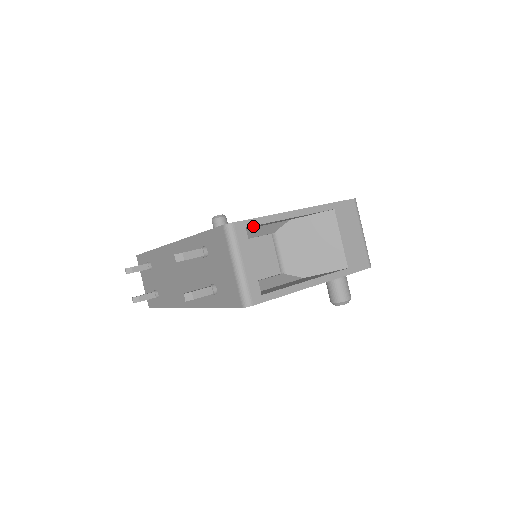
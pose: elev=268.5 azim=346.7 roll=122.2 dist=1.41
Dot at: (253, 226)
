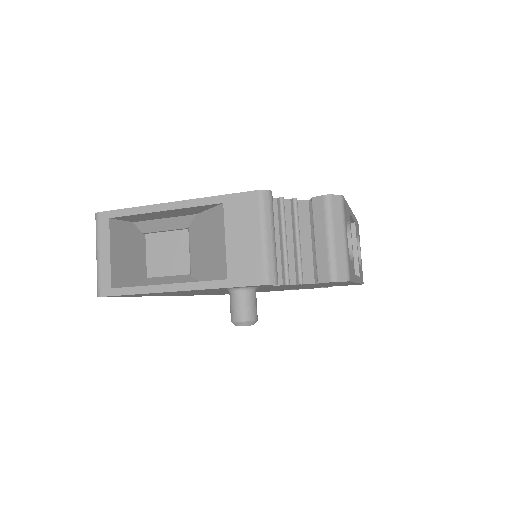
Dot at: (129, 217)
